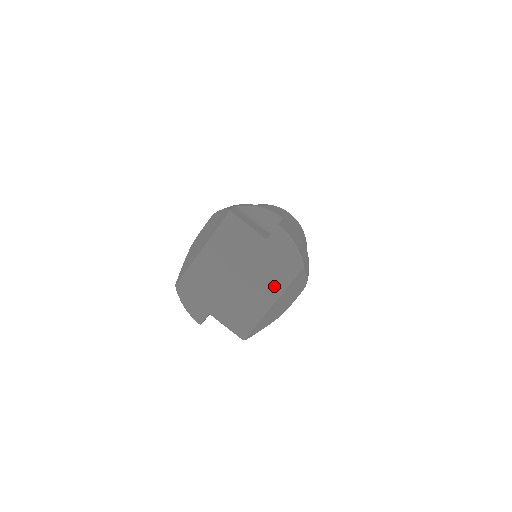
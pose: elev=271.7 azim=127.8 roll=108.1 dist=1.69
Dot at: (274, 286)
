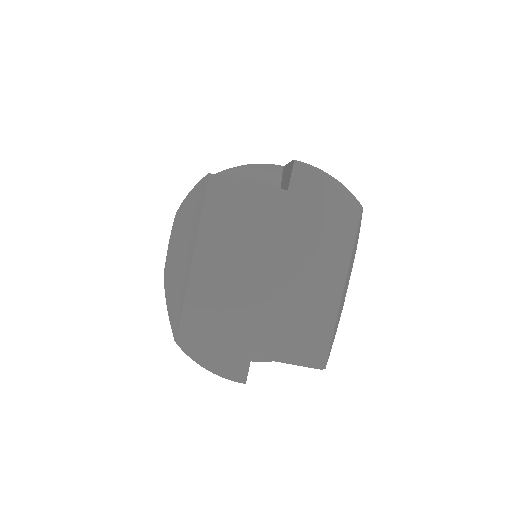
Dot at: (332, 258)
